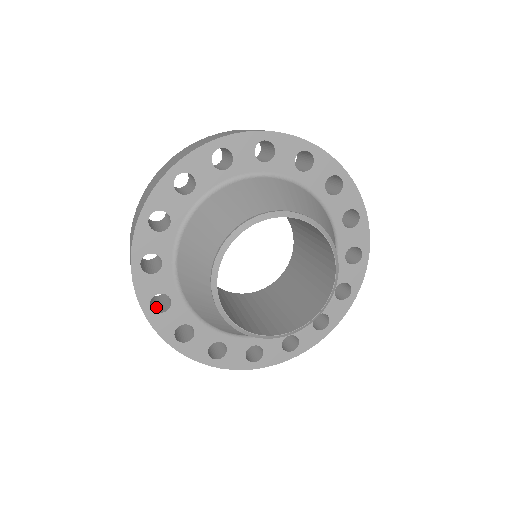
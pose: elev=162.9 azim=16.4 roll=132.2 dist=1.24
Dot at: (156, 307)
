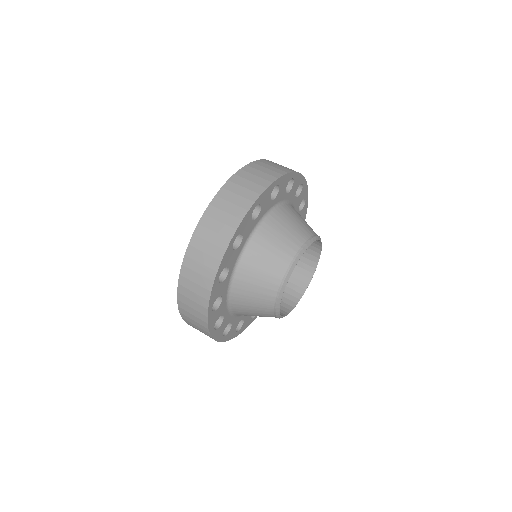
Dot at: occluded
